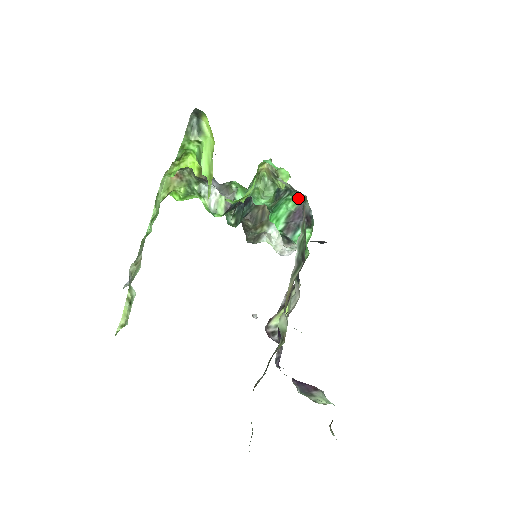
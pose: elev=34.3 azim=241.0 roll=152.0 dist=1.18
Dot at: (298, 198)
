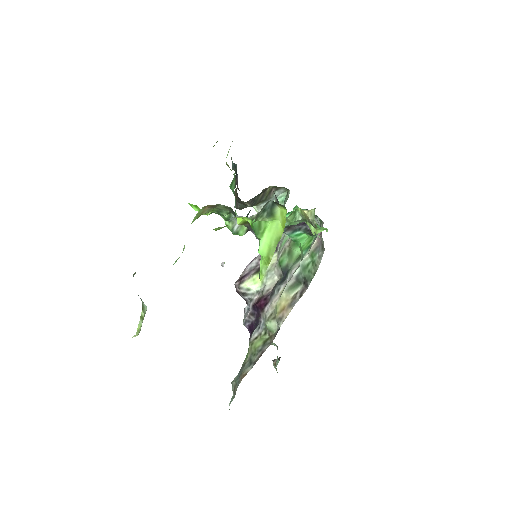
Dot at: occluded
